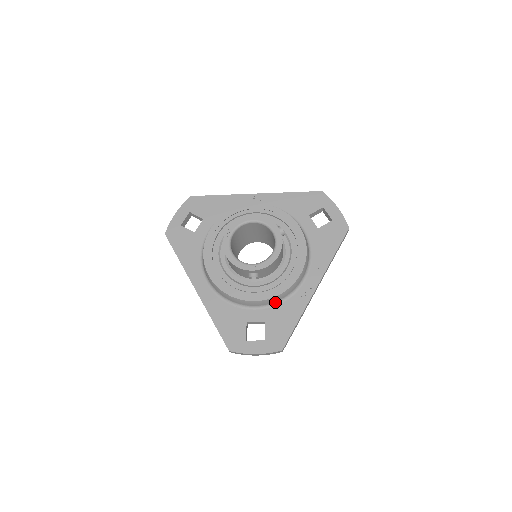
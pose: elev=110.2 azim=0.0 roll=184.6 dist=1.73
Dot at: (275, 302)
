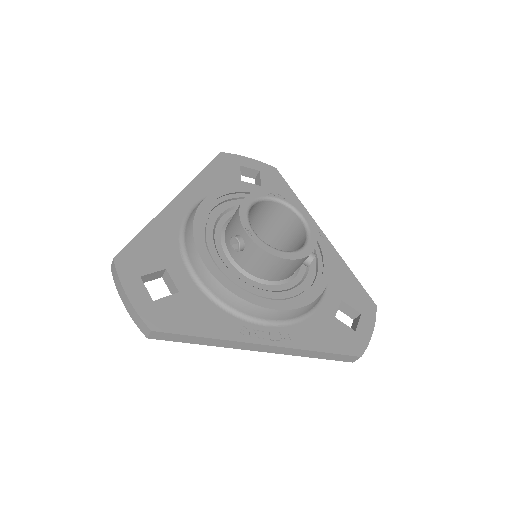
Dot at: (214, 295)
